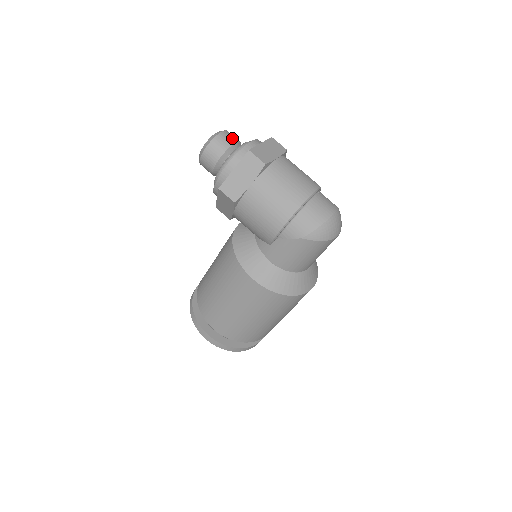
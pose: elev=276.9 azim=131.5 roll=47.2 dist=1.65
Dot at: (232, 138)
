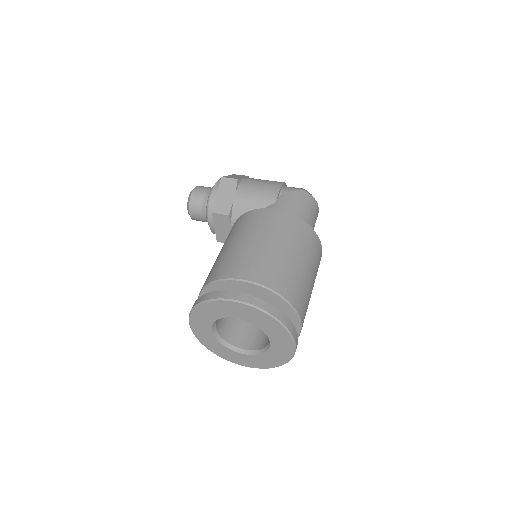
Dot at: occluded
